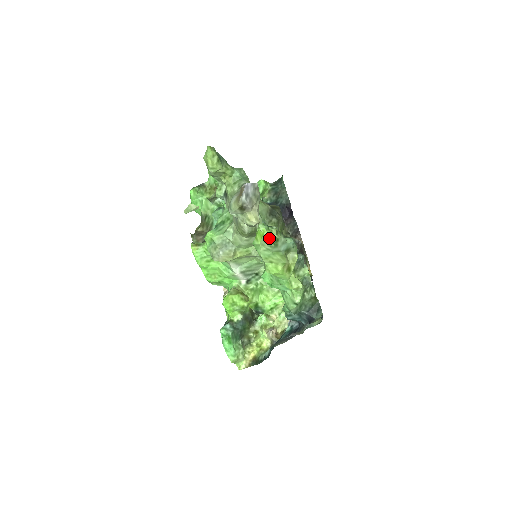
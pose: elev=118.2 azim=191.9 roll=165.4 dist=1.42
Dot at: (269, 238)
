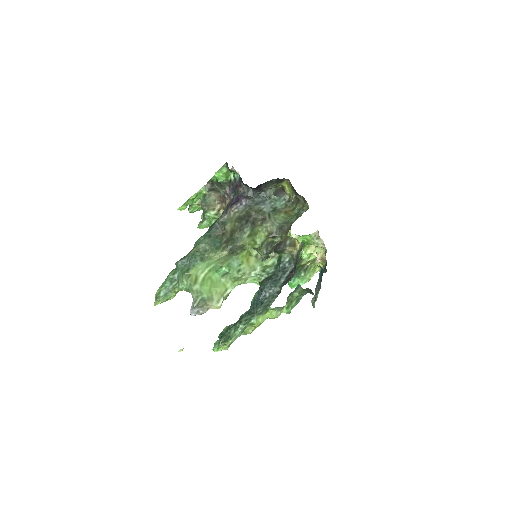
Dot at: occluded
